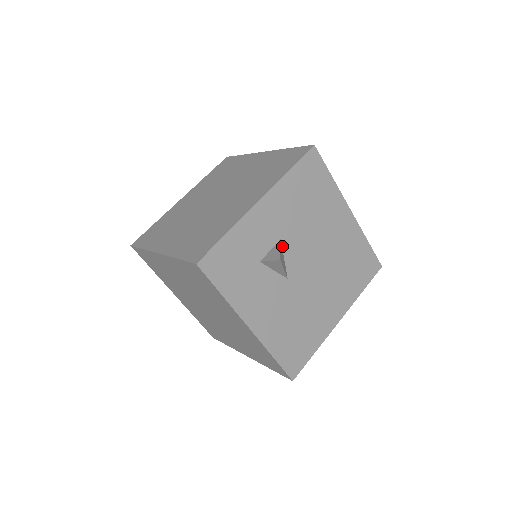
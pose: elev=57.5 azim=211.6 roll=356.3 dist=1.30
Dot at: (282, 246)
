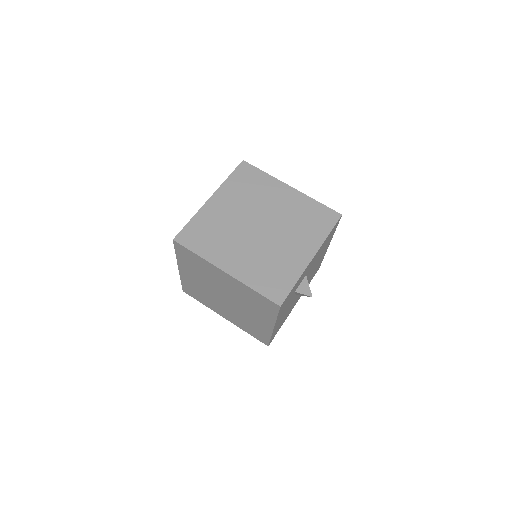
Dot at: (304, 278)
